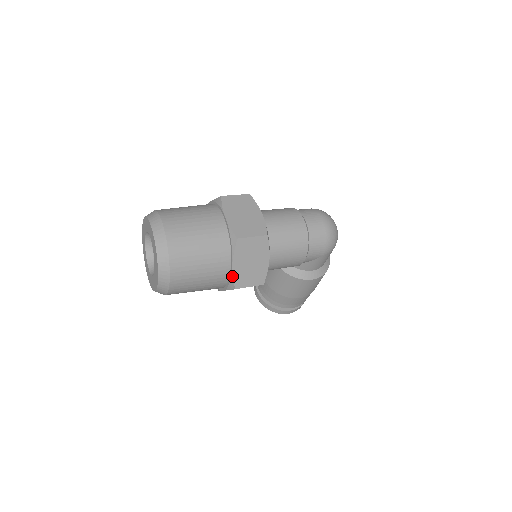
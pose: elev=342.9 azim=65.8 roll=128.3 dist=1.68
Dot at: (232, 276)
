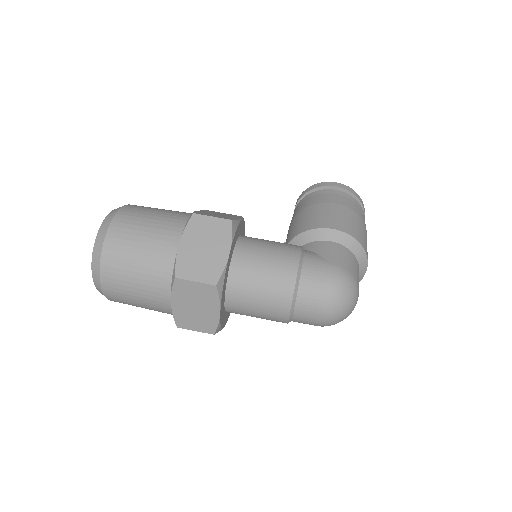
Dot at: occluded
